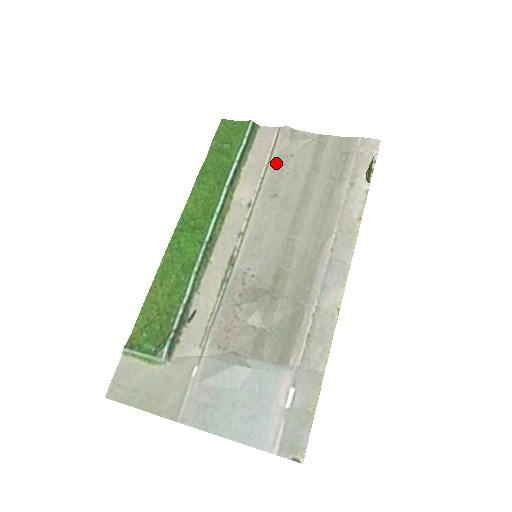
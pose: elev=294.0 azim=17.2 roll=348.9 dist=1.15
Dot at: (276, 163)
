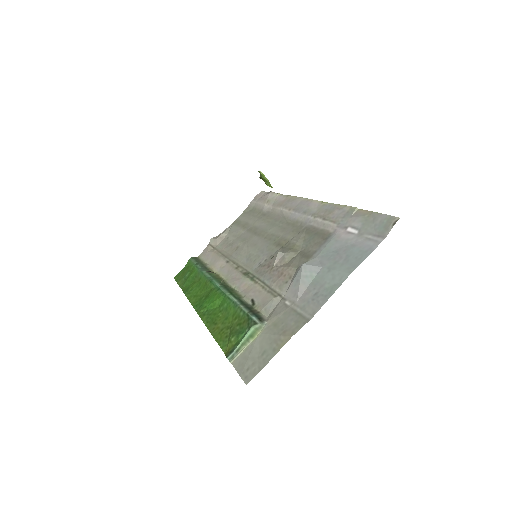
Dot at: (223, 247)
